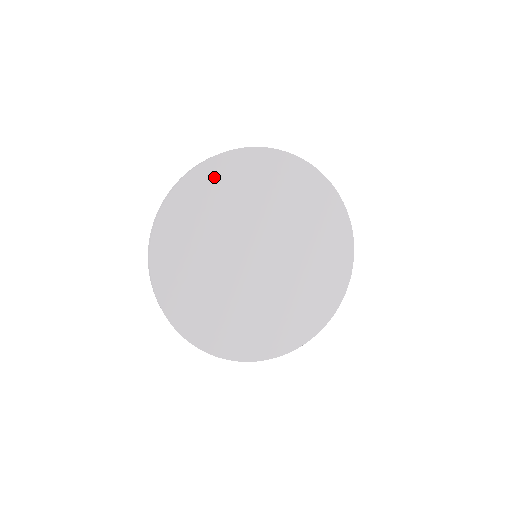
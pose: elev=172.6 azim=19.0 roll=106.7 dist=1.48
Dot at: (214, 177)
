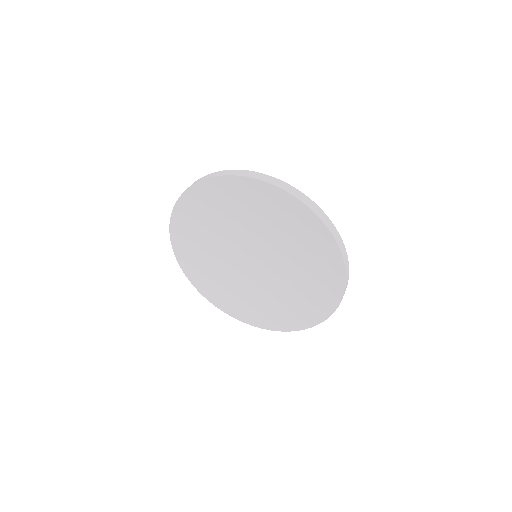
Dot at: (183, 230)
